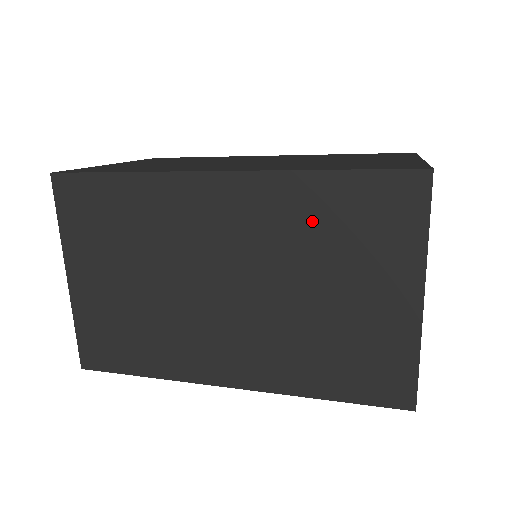
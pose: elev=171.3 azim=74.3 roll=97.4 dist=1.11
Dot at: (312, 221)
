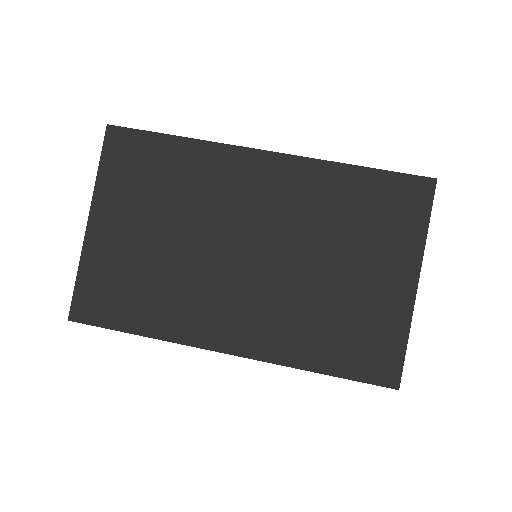
Dot at: occluded
